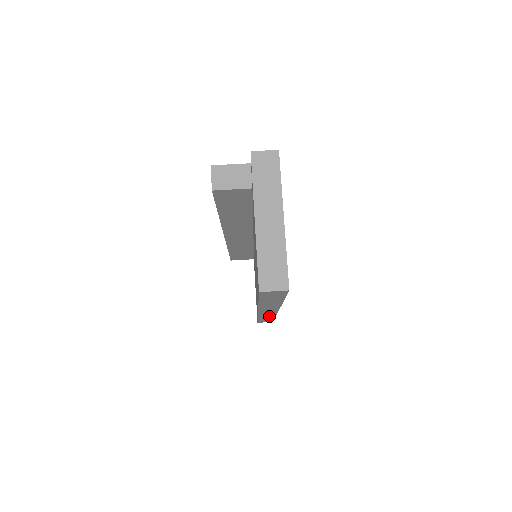
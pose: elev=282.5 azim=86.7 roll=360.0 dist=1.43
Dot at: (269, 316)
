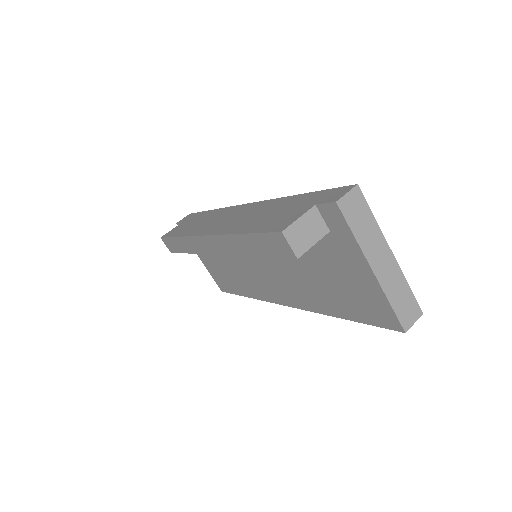
Dot at: occluded
